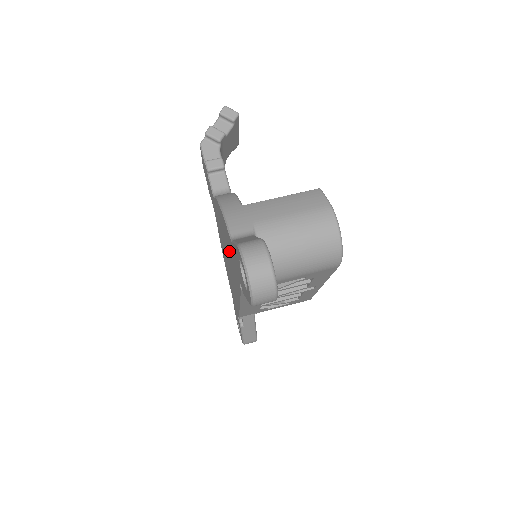
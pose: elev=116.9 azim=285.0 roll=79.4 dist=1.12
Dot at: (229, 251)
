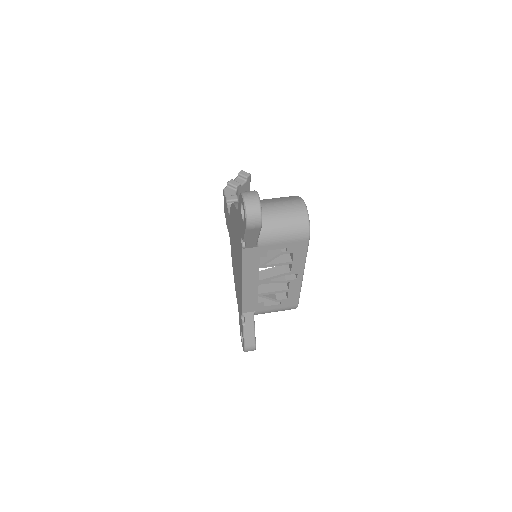
Dot at: (236, 233)
